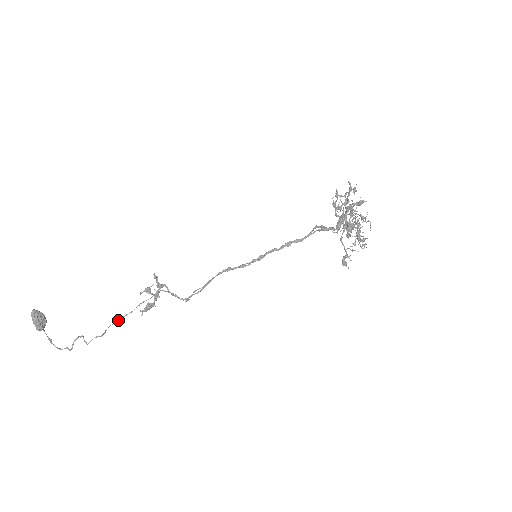
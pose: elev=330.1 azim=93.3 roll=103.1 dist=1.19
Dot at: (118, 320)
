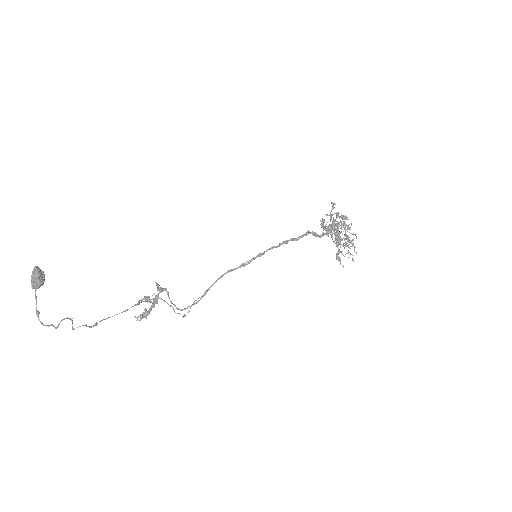
Dot at: (112, 316)
